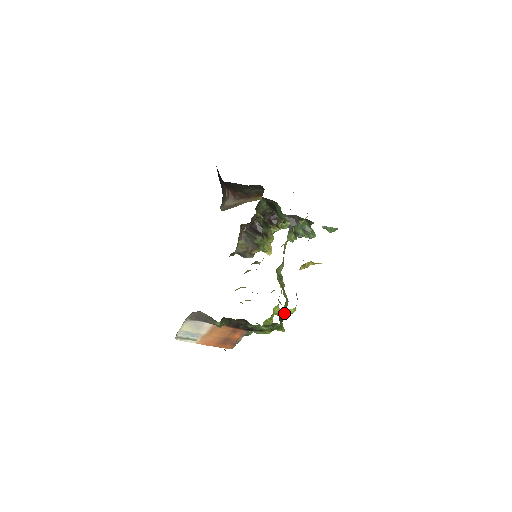
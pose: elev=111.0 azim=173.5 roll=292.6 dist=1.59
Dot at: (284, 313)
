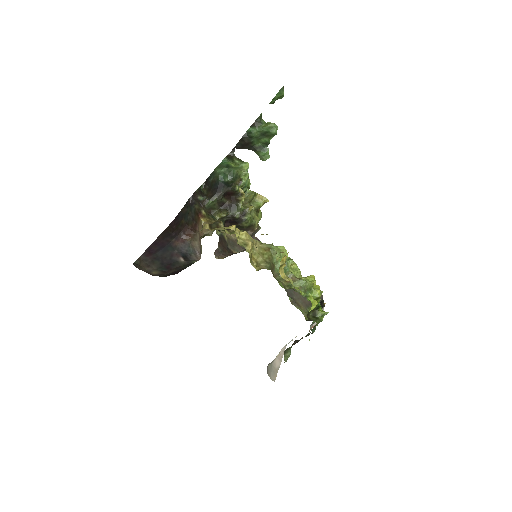
Dot at: occluded
